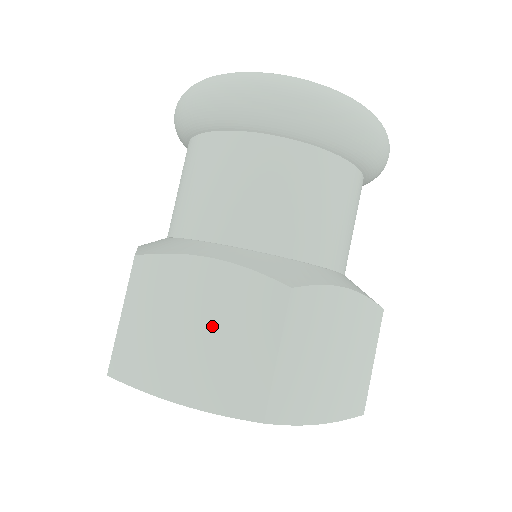
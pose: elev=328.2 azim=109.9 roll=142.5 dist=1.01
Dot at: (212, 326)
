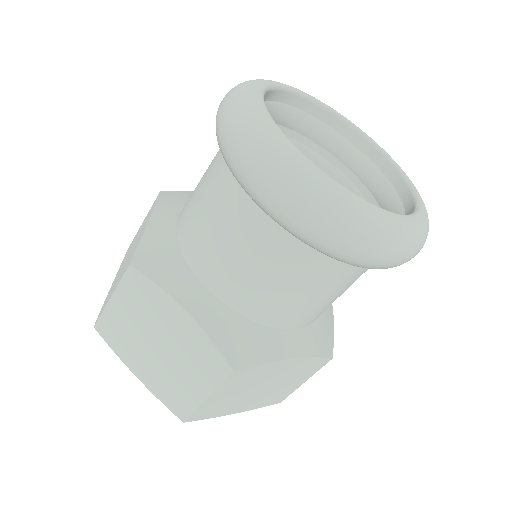
Dot at: (170, 352)
